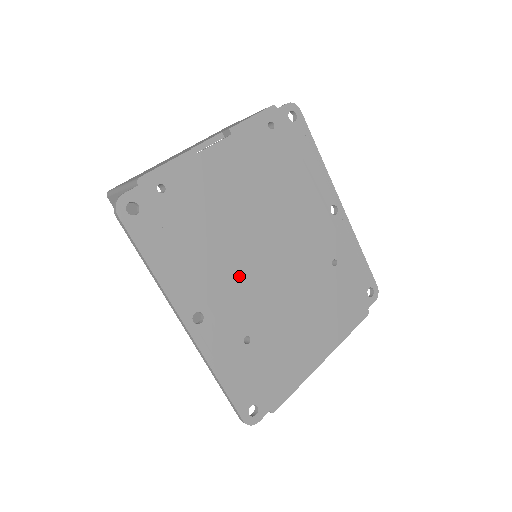
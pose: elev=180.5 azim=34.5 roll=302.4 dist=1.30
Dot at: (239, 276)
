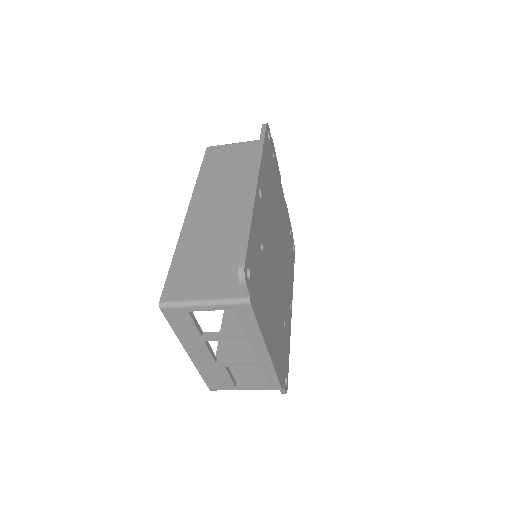
Dot at: (271, 227)
